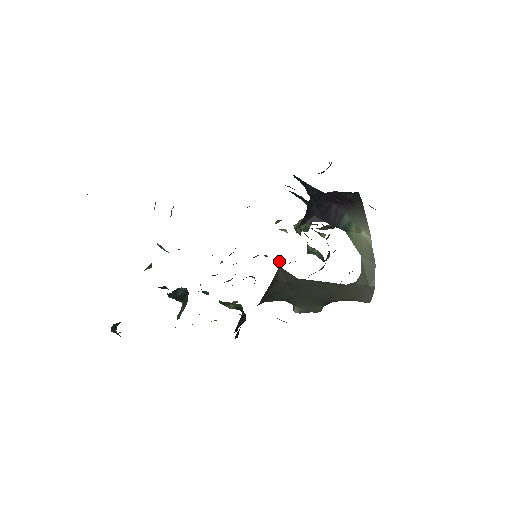
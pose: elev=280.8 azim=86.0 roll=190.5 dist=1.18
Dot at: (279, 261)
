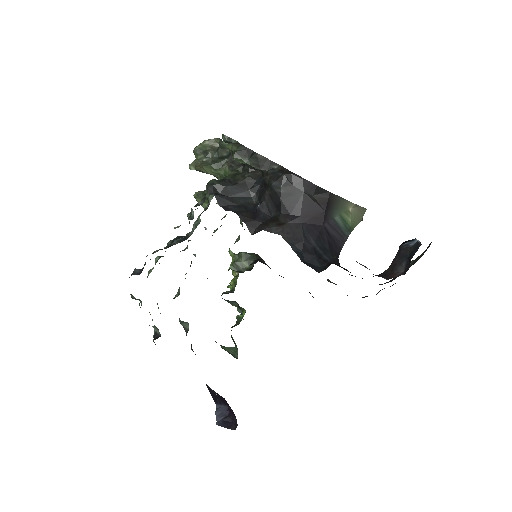
Dot at: occluded
